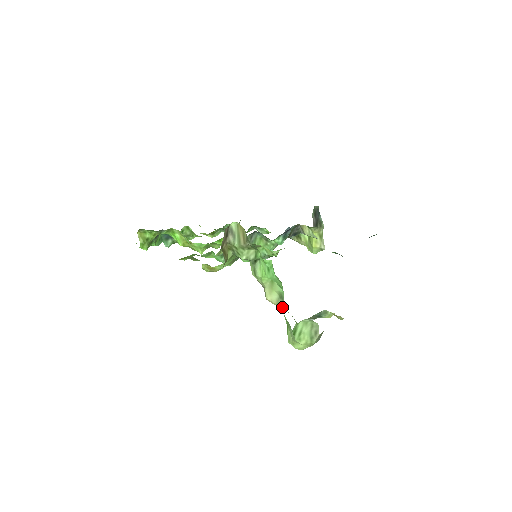
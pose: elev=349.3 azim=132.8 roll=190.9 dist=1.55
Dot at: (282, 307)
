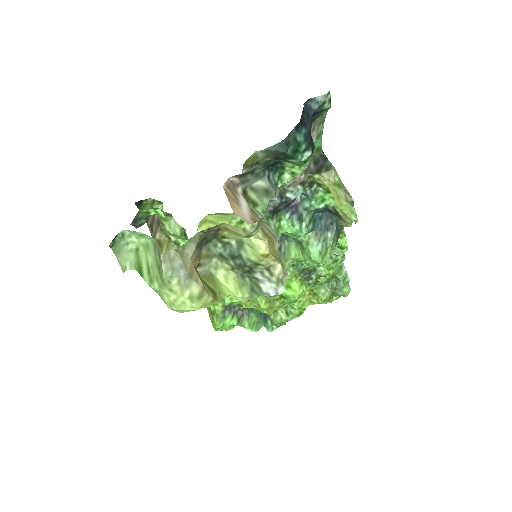
Dot at: occluded
